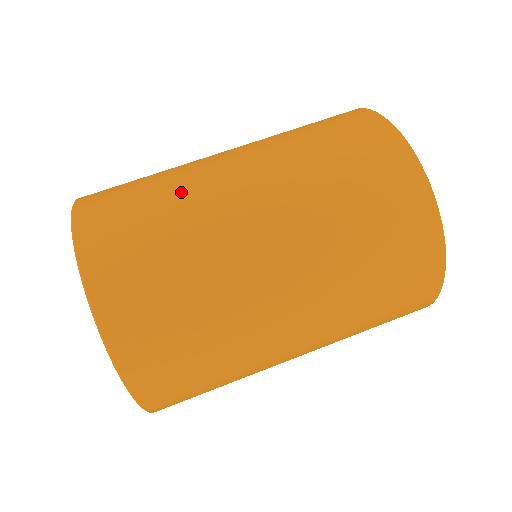
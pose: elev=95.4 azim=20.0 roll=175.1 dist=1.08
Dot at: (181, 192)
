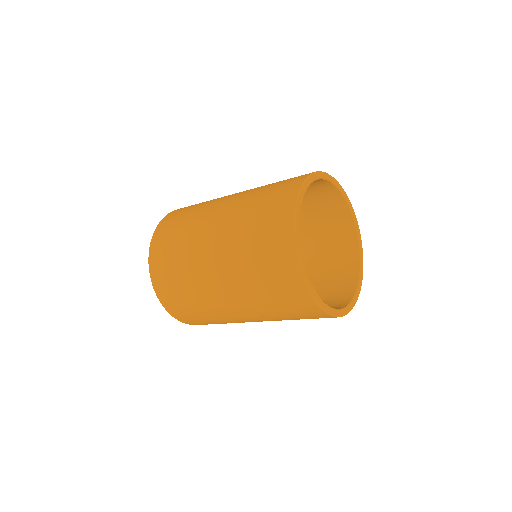
Dot at: occluded
